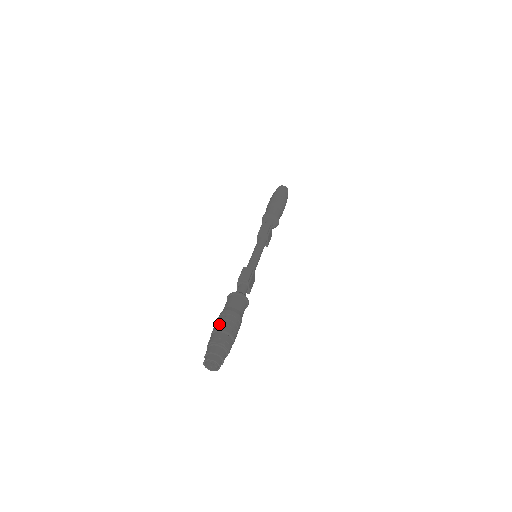
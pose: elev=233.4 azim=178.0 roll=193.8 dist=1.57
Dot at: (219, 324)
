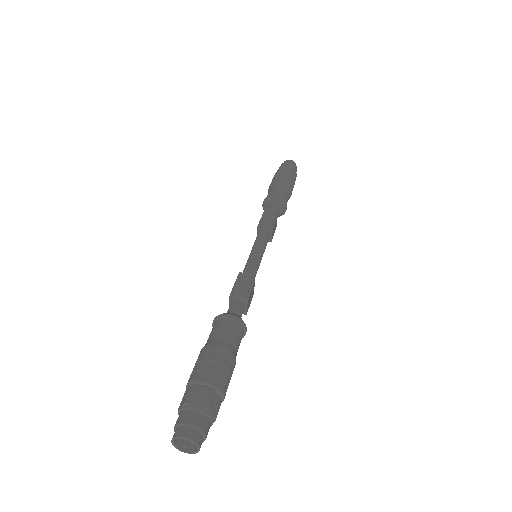
Dot at: (201, 370)
